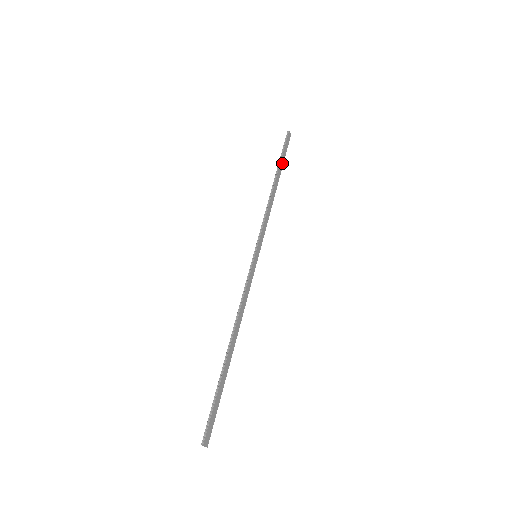
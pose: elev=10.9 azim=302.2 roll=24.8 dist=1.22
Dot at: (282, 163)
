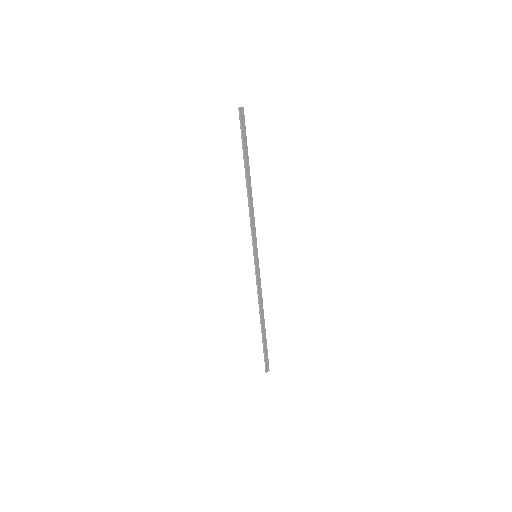
Dot at: (246, 153)
